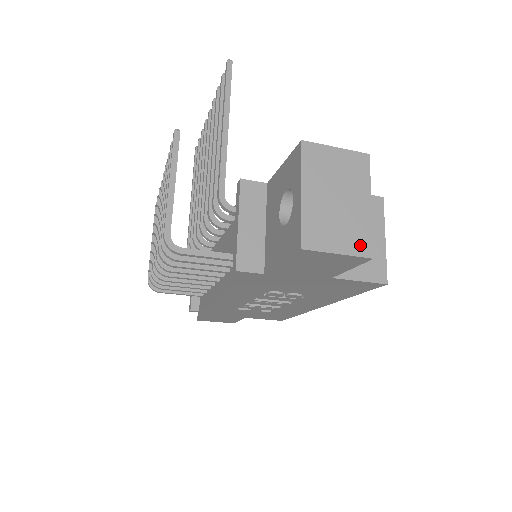
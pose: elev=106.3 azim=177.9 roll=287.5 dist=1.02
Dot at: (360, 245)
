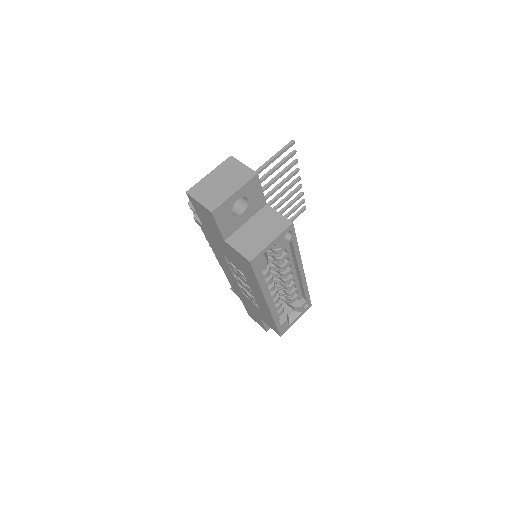
Dot at: (211, 204)
